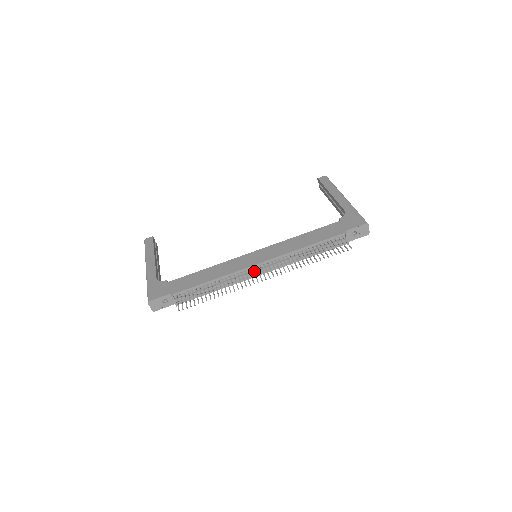
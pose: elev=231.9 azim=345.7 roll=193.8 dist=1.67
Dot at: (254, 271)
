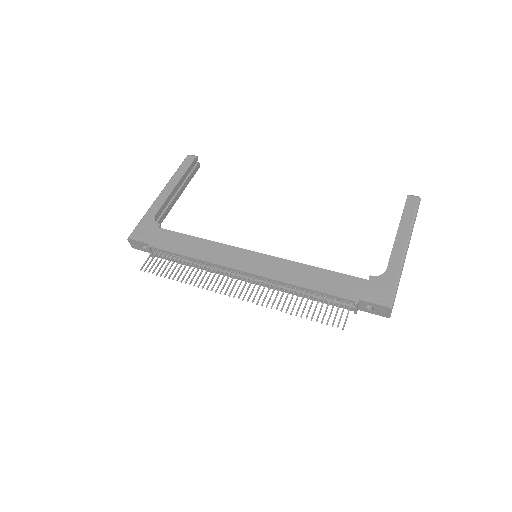
Dot at: (233, 277)
